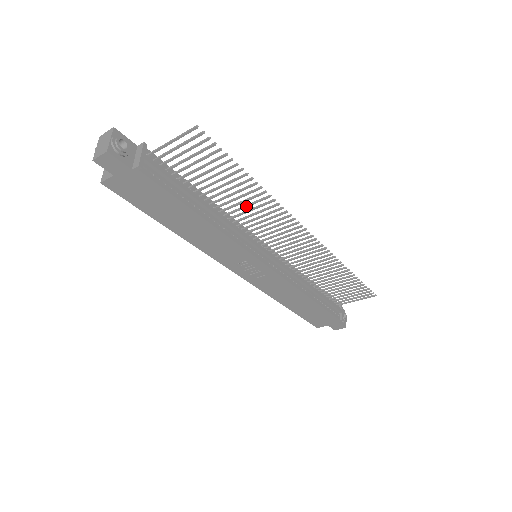
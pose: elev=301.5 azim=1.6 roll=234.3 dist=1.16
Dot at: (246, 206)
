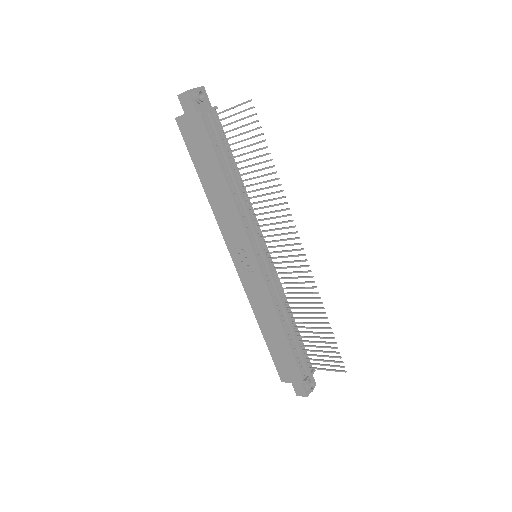
Dot at: (263, 194)
